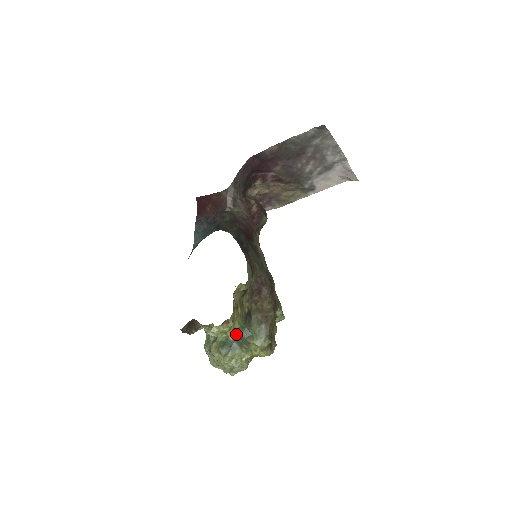
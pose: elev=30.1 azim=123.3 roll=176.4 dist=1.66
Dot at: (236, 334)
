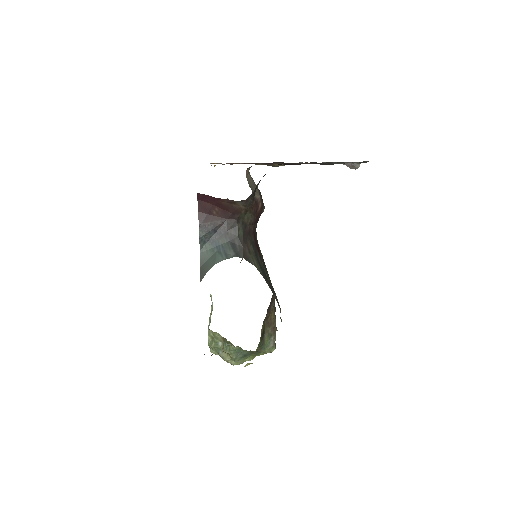
Dot at: occluded
